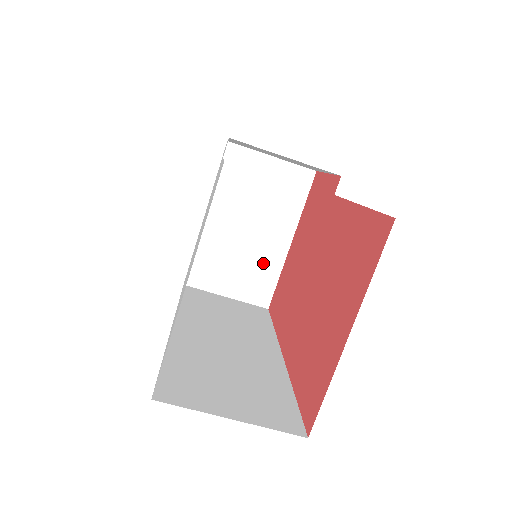
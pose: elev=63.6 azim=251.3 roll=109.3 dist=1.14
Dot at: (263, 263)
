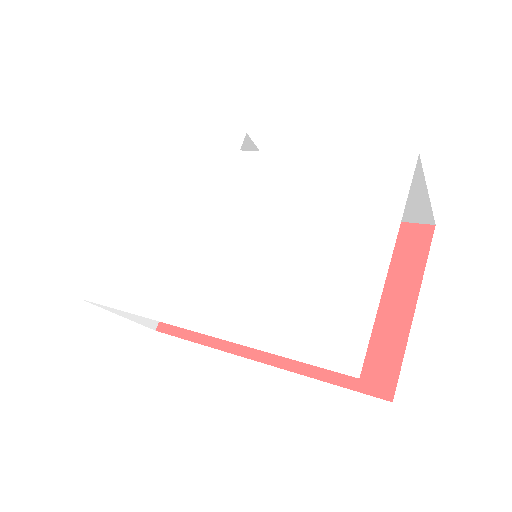
Dot at: occluded
